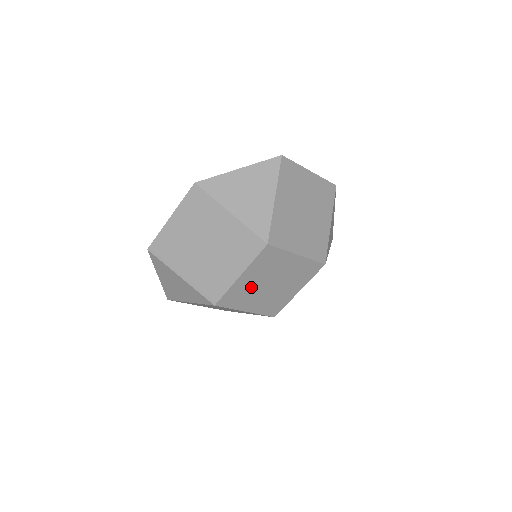
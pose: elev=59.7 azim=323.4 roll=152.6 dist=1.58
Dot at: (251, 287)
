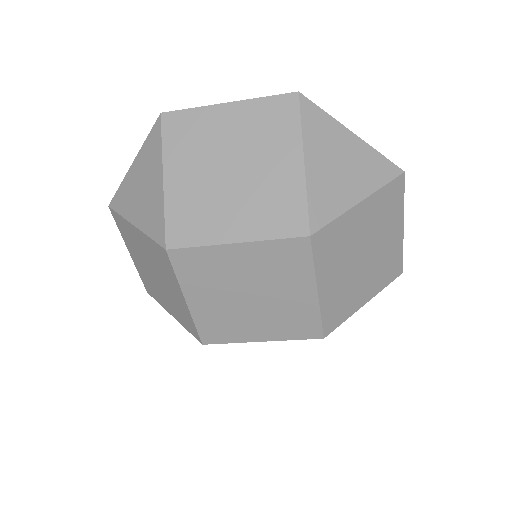
Dot at: (228, 274)
